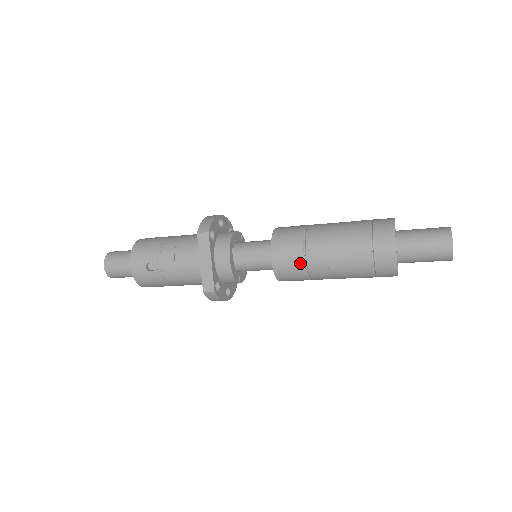
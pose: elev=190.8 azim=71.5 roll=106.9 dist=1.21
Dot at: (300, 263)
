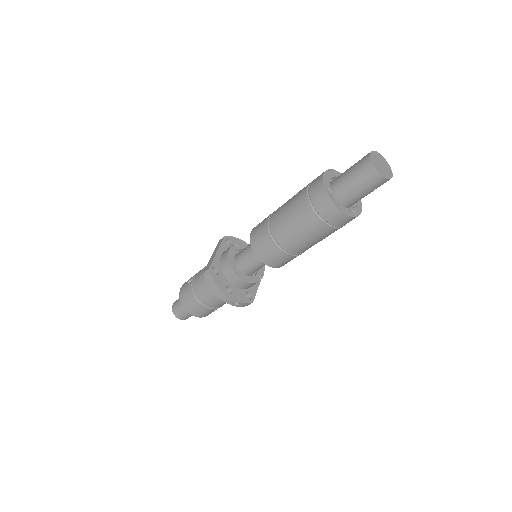
Dot at: (265, 224)
